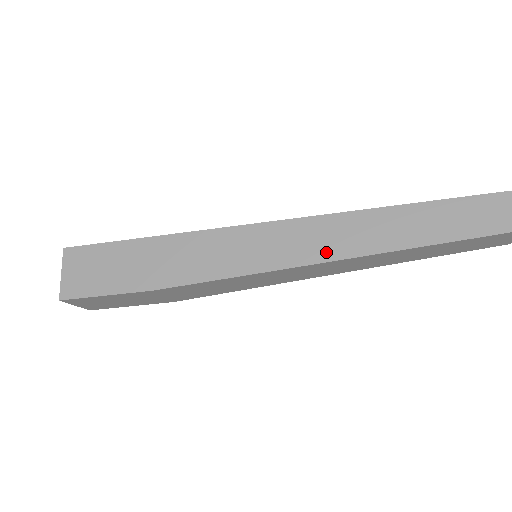
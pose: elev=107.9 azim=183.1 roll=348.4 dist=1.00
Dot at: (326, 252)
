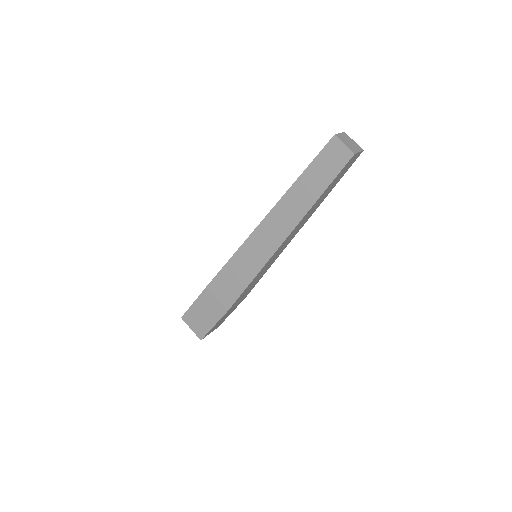
Dot at: occluded
